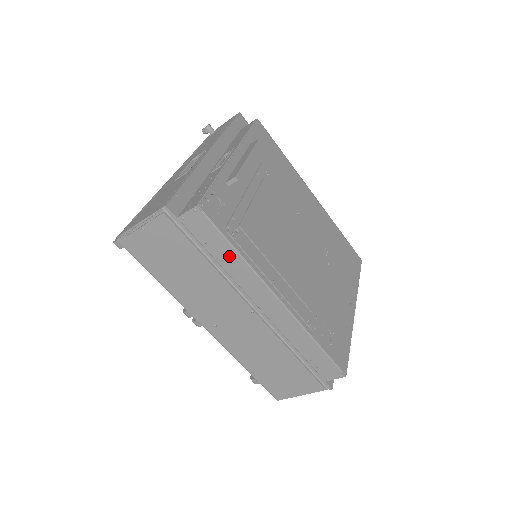
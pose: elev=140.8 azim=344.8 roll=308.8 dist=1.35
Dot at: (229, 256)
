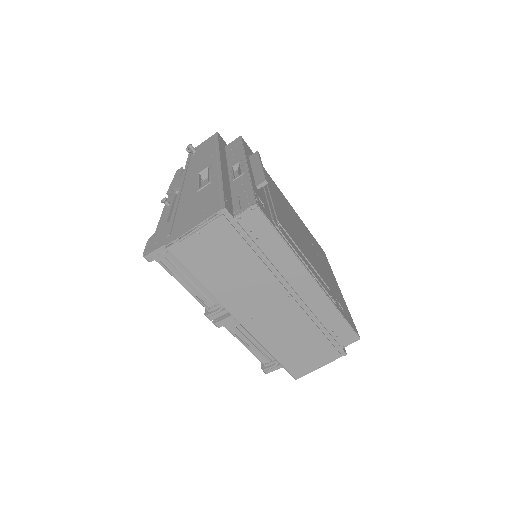
Dot at: (276, 247)
